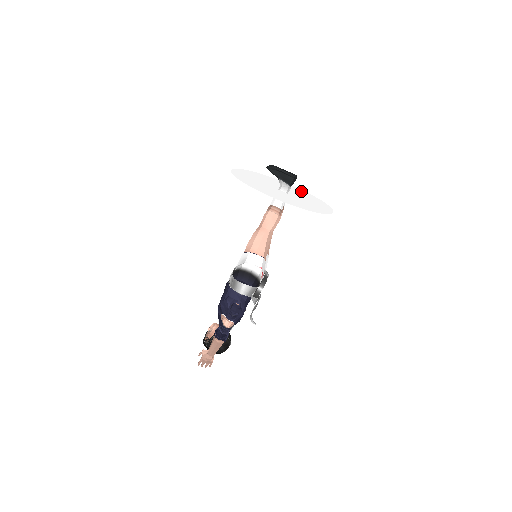
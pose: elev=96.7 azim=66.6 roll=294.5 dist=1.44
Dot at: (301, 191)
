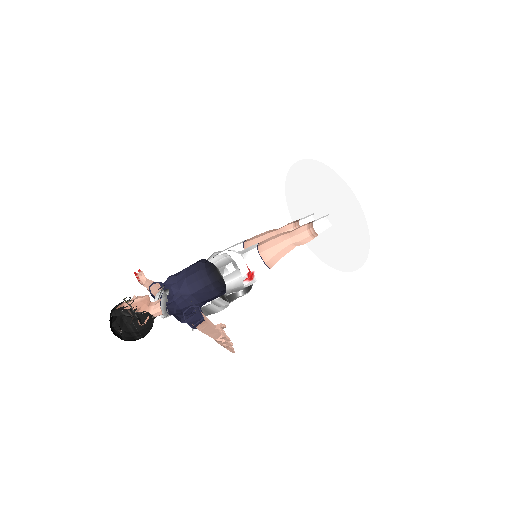
Dot at: occluded
